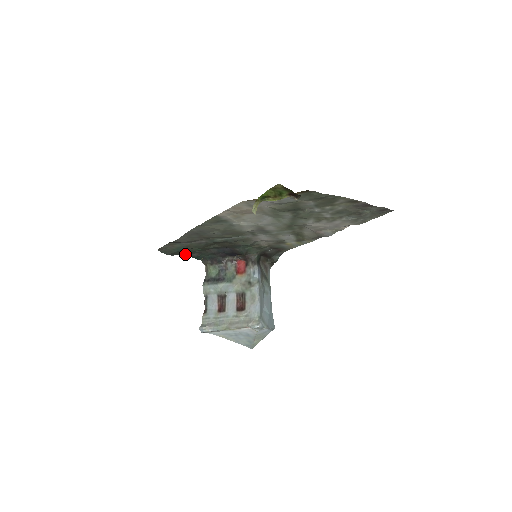
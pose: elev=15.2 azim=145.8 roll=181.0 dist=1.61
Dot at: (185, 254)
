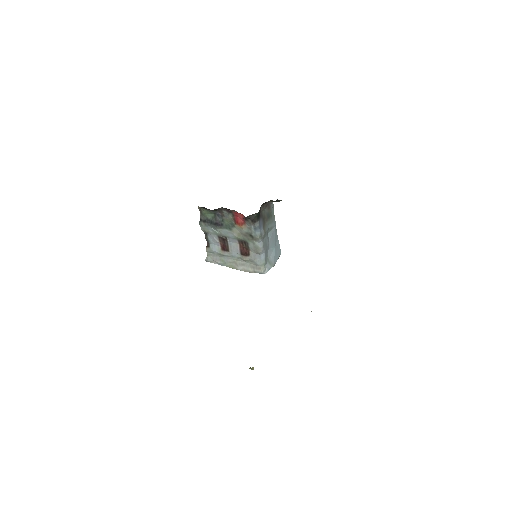
Dot at: occluded
